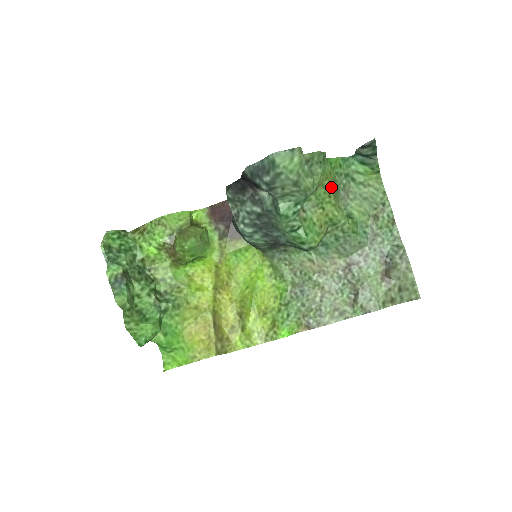
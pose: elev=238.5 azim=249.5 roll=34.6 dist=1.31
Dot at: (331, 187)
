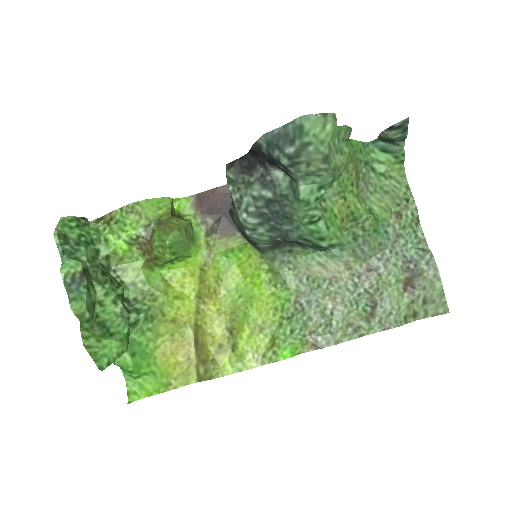
Dot at: (355, 173)
